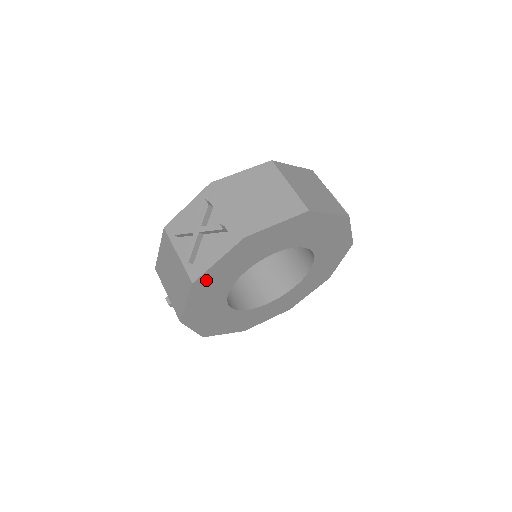
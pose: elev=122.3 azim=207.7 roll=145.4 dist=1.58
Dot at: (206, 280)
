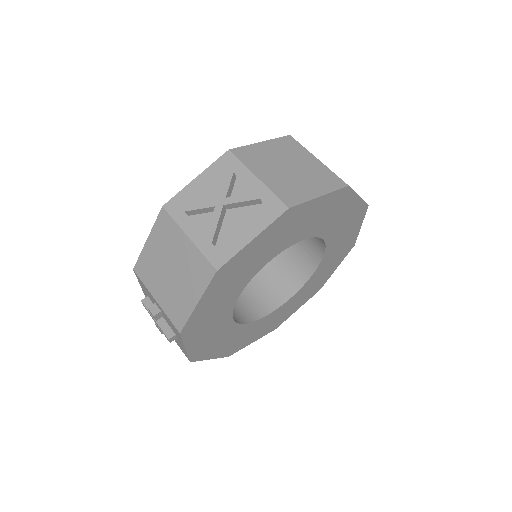
Dot at: (230, 268)
